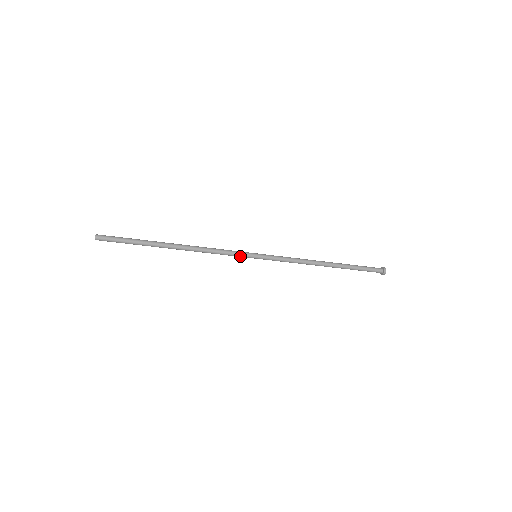
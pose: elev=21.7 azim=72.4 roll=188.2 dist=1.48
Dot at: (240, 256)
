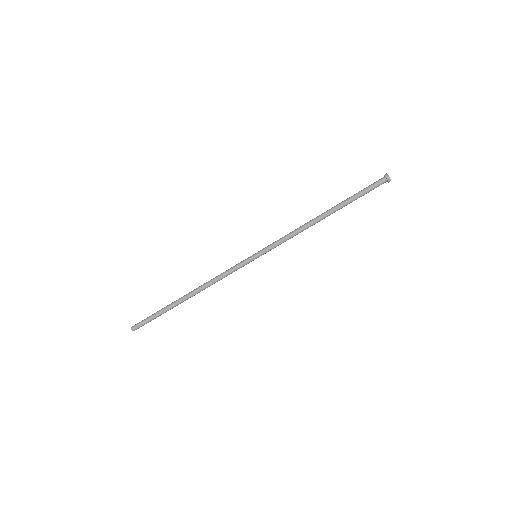
Dot at: (242, 266)
